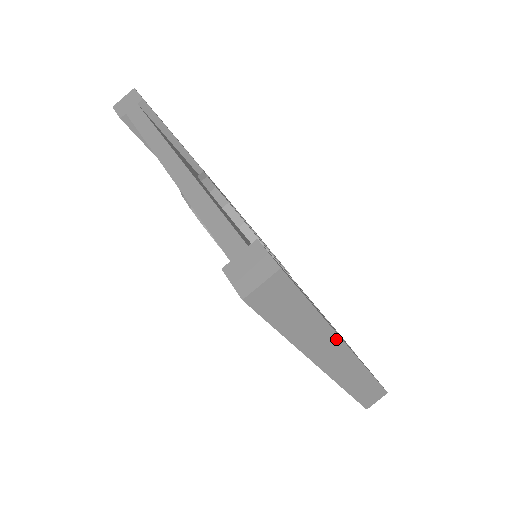
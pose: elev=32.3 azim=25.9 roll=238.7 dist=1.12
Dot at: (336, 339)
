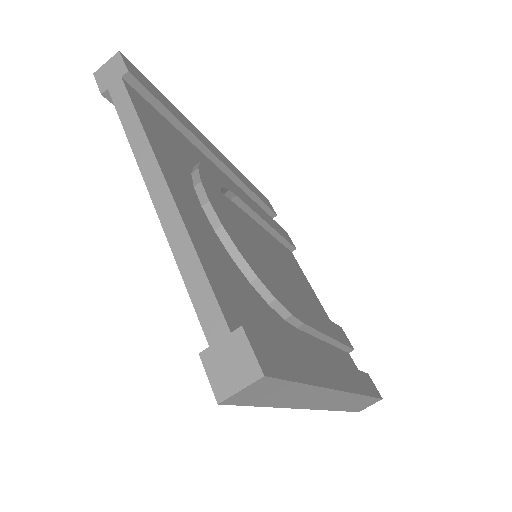
Dot at: (329, 391)
